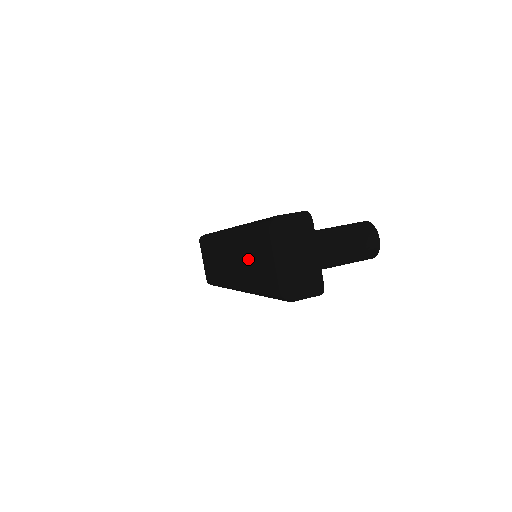
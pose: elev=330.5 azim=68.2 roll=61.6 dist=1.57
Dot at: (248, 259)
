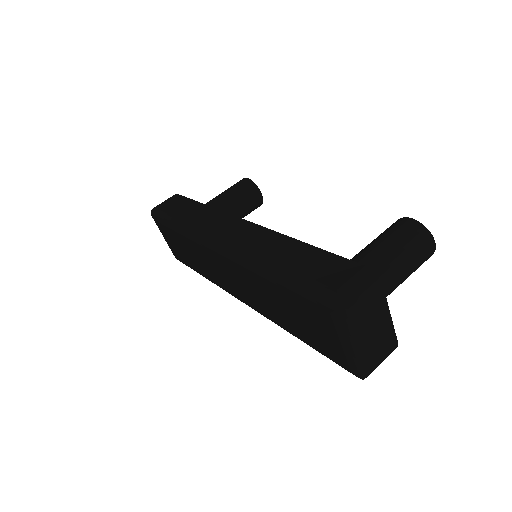
Dot at: (275, 304)
